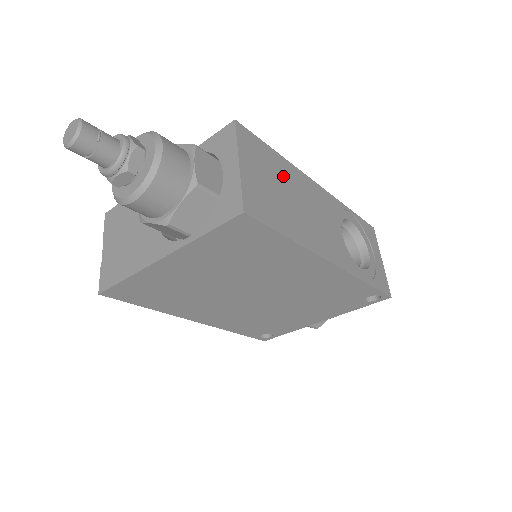
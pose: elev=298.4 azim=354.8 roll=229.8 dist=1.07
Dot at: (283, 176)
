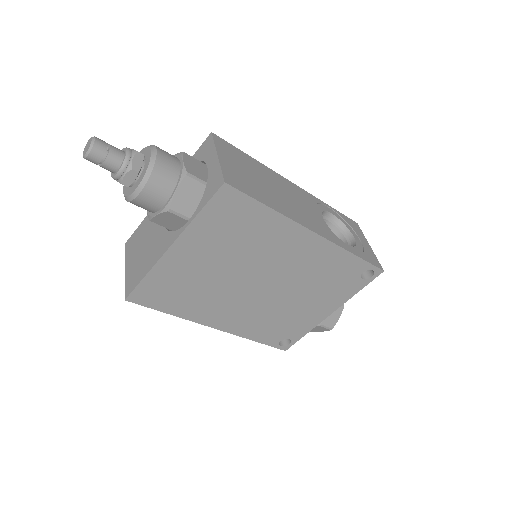
Dot at: (259, 171)
